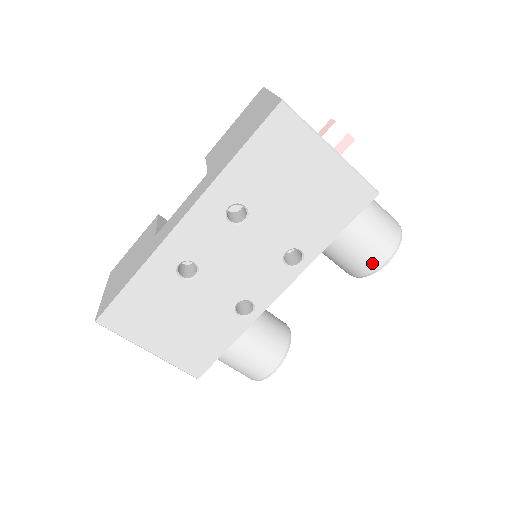
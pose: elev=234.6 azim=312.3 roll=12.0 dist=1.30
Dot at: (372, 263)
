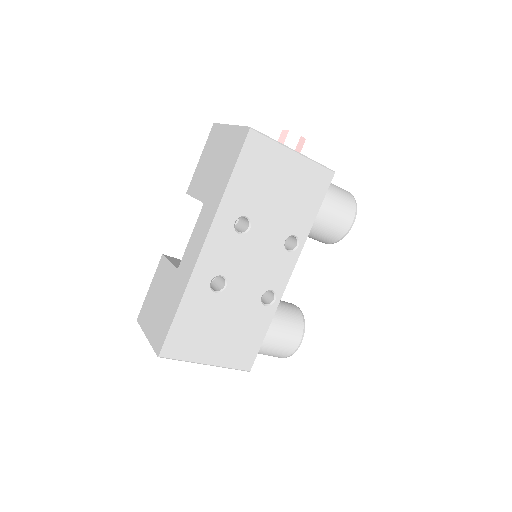
Dot at: (344, 227)
